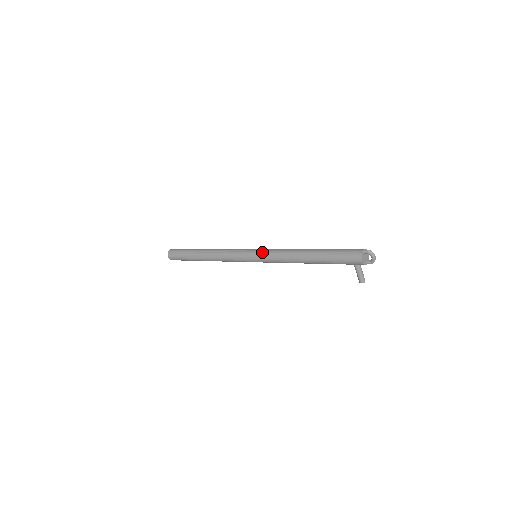
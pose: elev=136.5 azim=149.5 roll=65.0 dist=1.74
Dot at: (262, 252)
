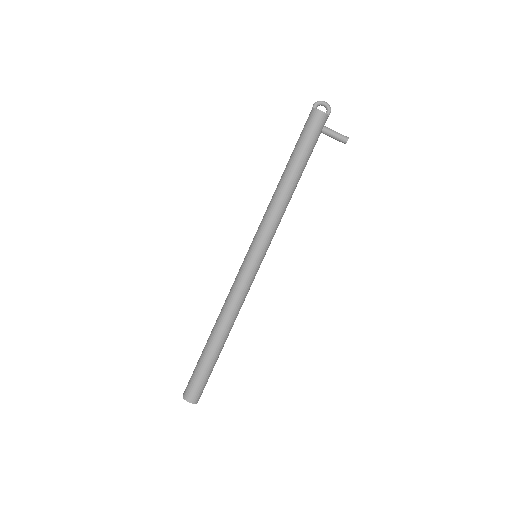
Dot at: (254, 237)
